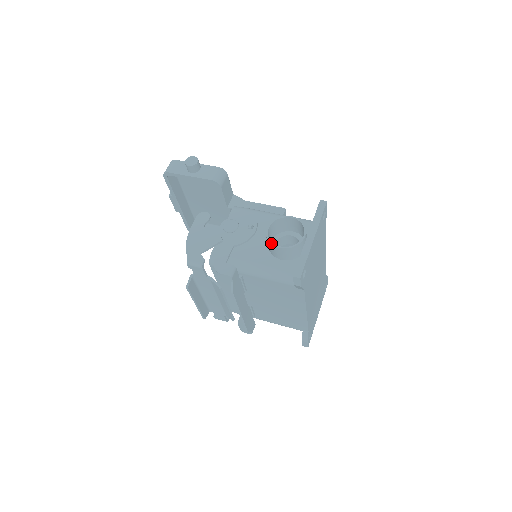
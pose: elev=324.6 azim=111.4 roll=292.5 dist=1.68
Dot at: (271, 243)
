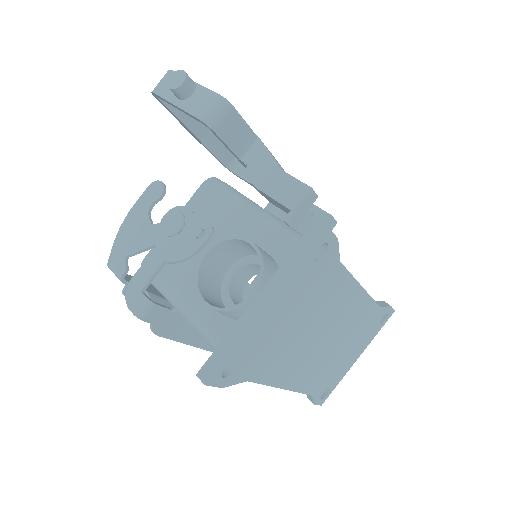
Dot at: (196, 288)
